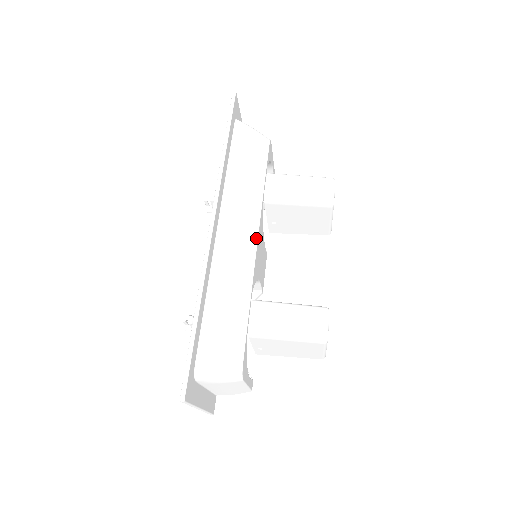
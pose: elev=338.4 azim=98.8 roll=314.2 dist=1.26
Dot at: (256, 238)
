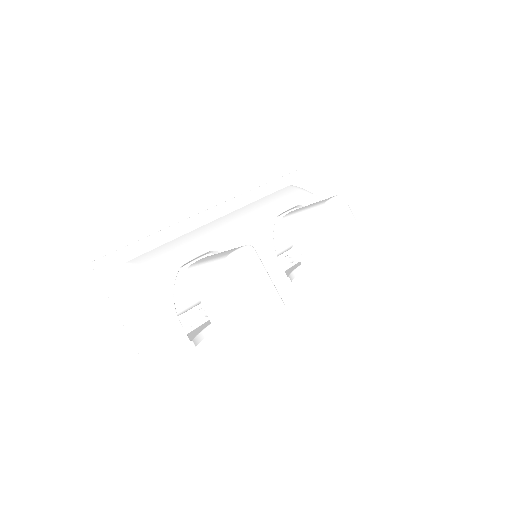
Dot at: (245, 225)
